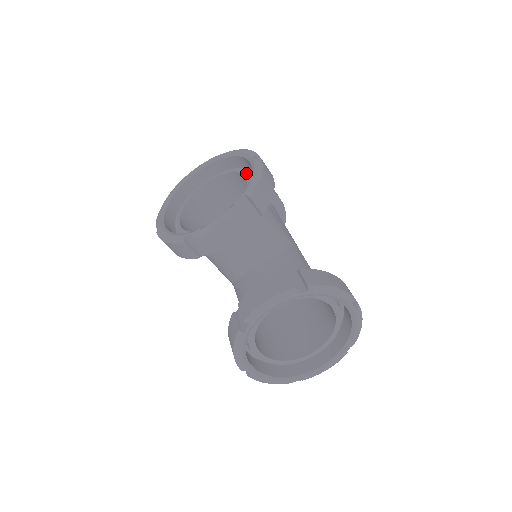
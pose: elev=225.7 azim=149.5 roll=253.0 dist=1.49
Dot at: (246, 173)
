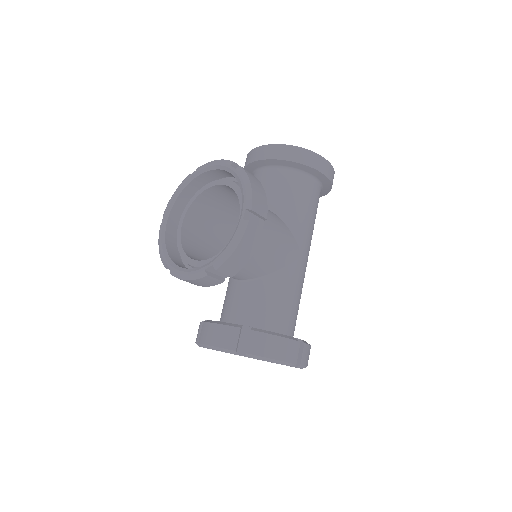
Dot at: occluded
